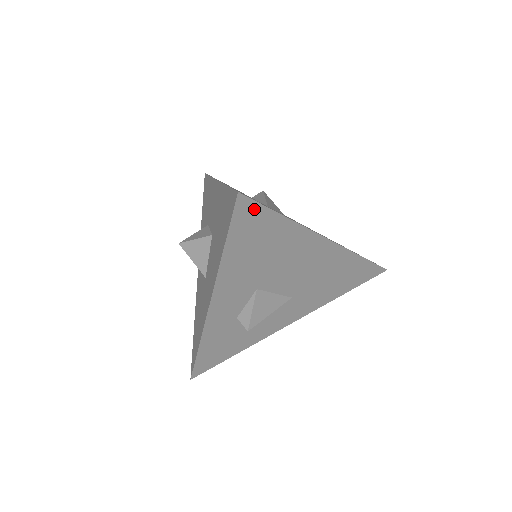
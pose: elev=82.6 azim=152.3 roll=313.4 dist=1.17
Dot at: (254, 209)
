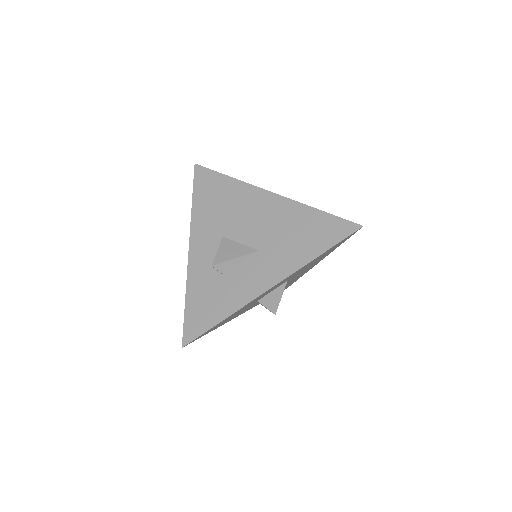
Dot at: (206, 173)
